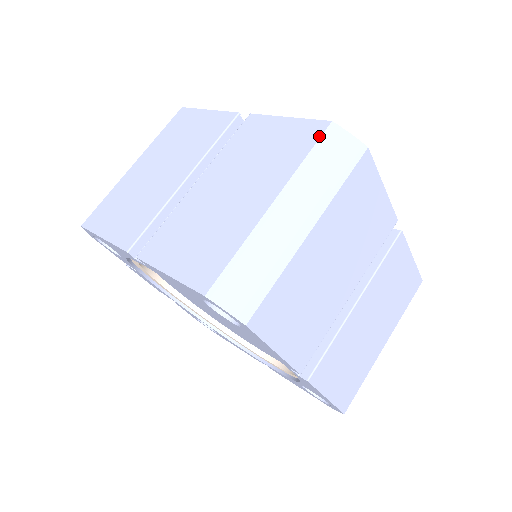
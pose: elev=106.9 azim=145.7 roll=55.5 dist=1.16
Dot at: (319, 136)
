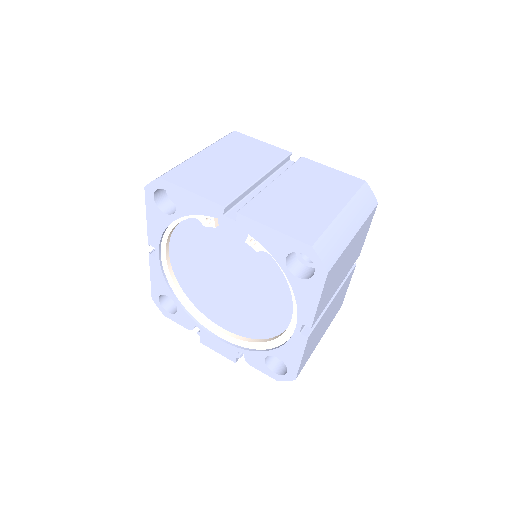
Dot at: occluded
